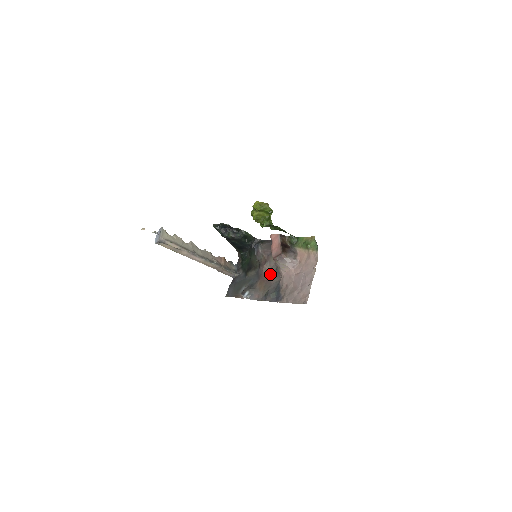
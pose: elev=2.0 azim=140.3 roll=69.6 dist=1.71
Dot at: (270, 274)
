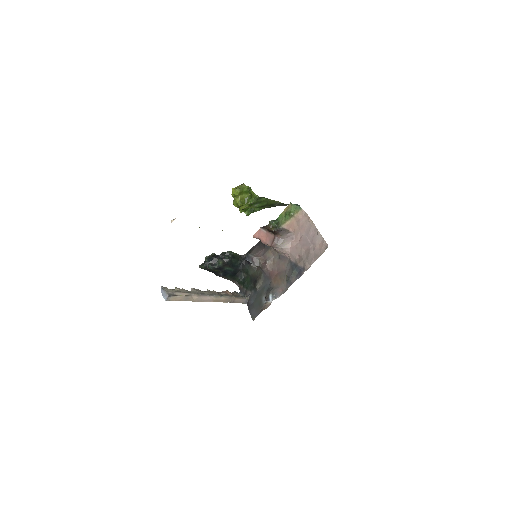
Dot at: (277, 266)
